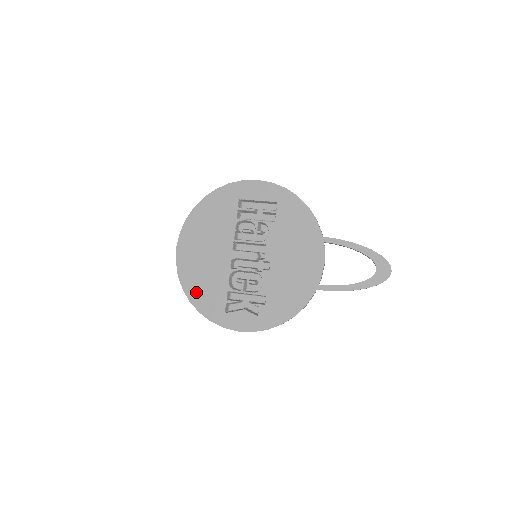
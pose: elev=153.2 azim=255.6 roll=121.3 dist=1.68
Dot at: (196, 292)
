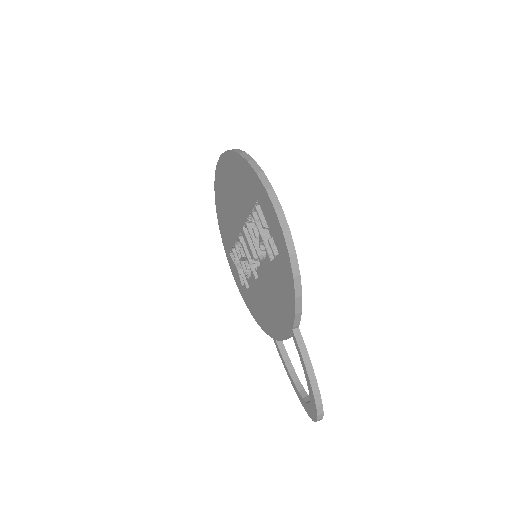
Dot at: (220, 214)
